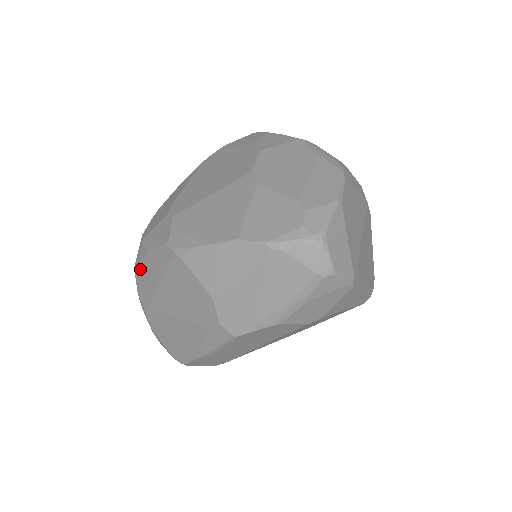
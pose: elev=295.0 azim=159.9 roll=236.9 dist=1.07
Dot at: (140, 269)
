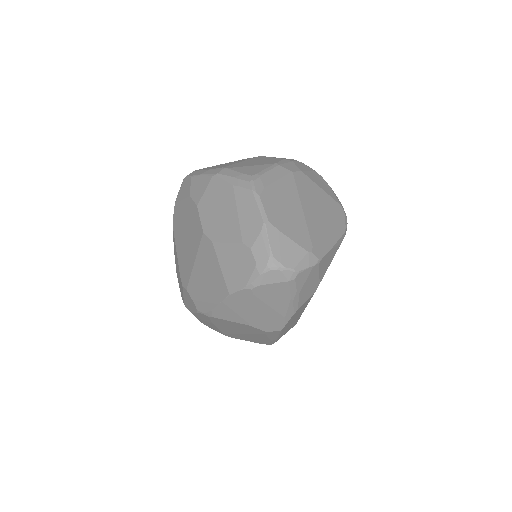
Dot at: (199, 320)
